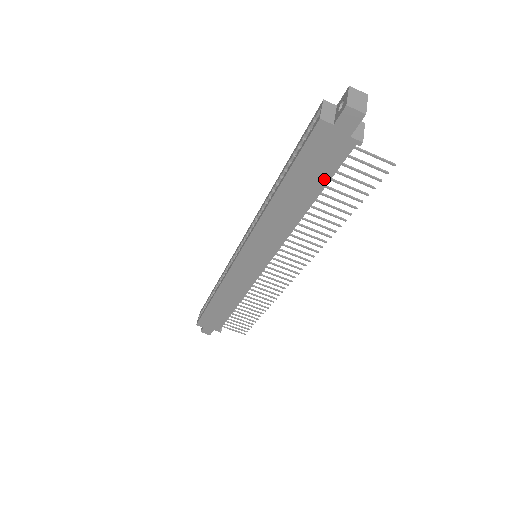
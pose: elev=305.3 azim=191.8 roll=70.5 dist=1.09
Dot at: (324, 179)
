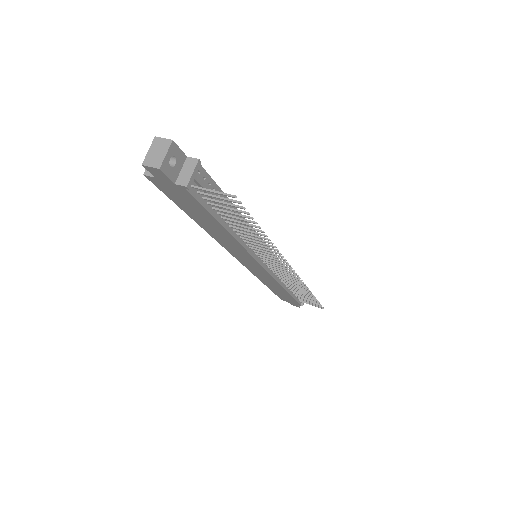
Dot at: (205, 211)
